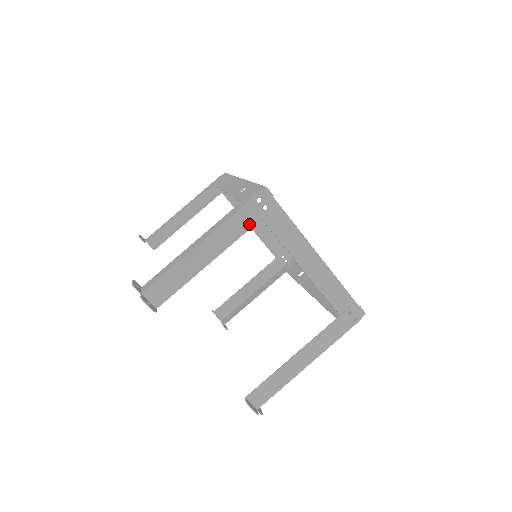
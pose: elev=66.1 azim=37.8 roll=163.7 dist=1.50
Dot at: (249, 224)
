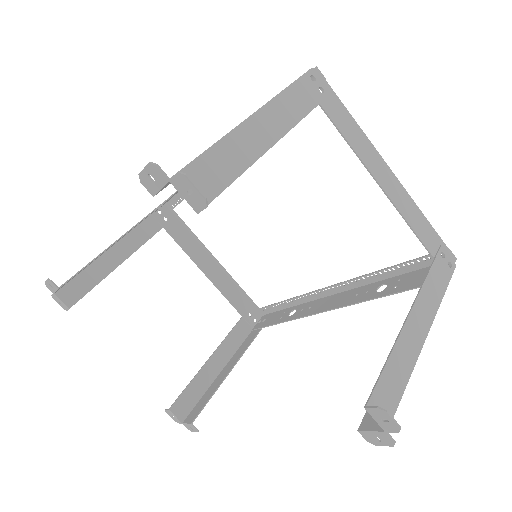
Dot at: (308, 105)
